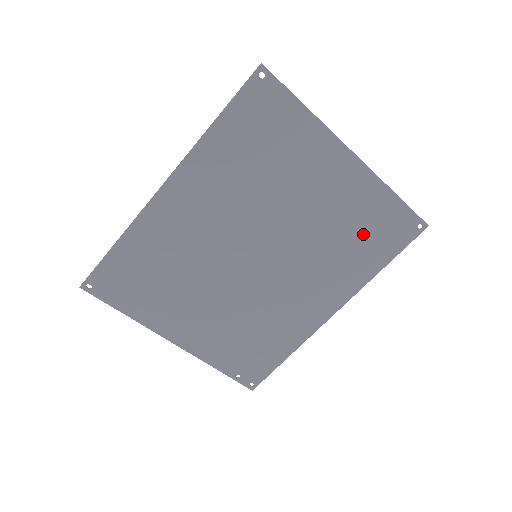
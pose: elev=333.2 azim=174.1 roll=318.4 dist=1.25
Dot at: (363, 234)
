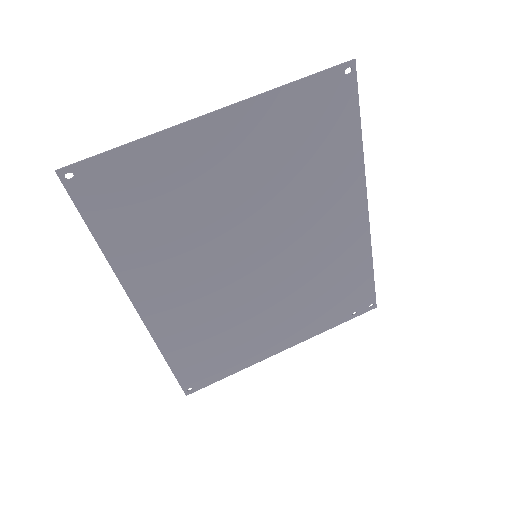
Dot at: (309, 142)
